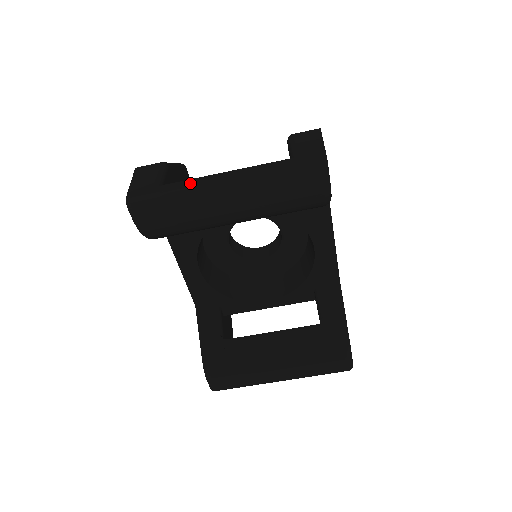
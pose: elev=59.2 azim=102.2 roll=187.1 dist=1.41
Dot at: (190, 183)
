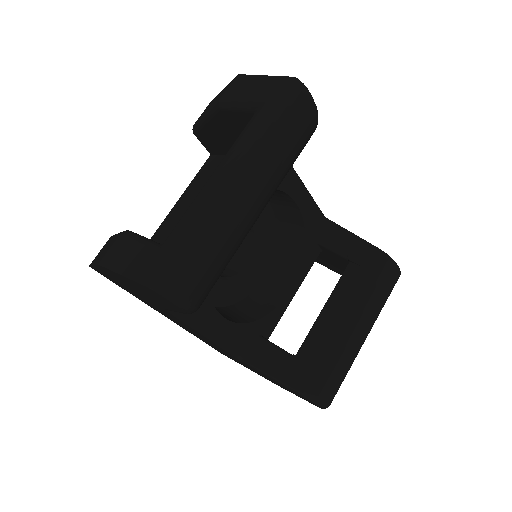
Dot at: (197, 210)
